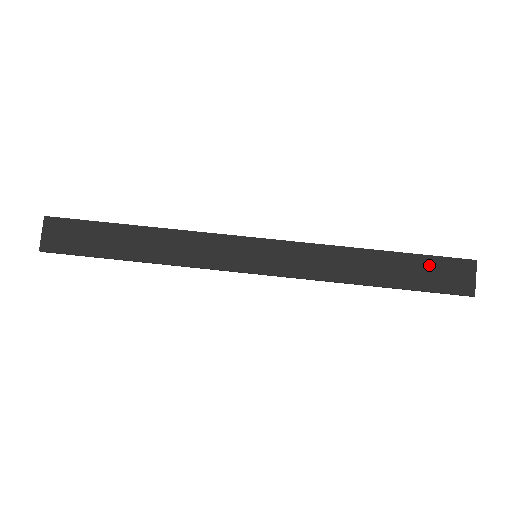
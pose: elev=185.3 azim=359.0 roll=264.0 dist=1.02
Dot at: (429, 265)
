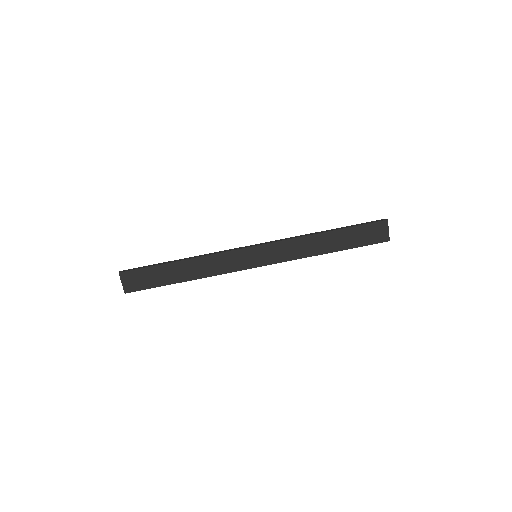
Dot at: (360, 231)
